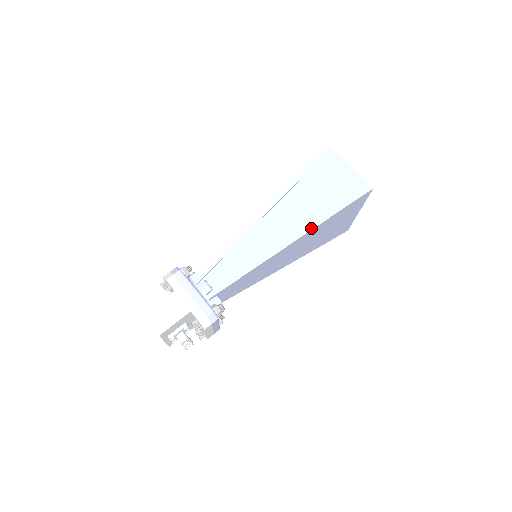
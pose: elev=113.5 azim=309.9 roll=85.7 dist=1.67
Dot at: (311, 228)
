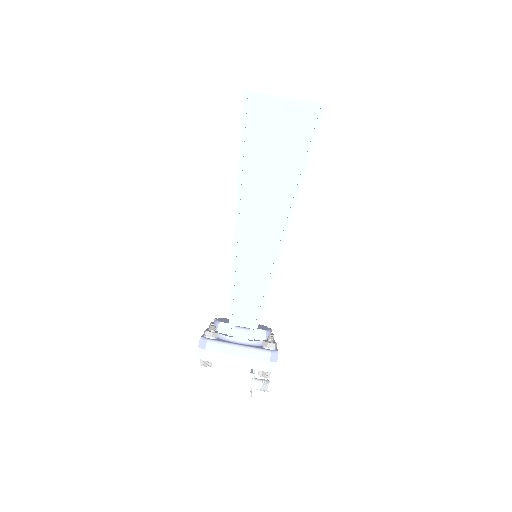
Dot at: (295, 198)
